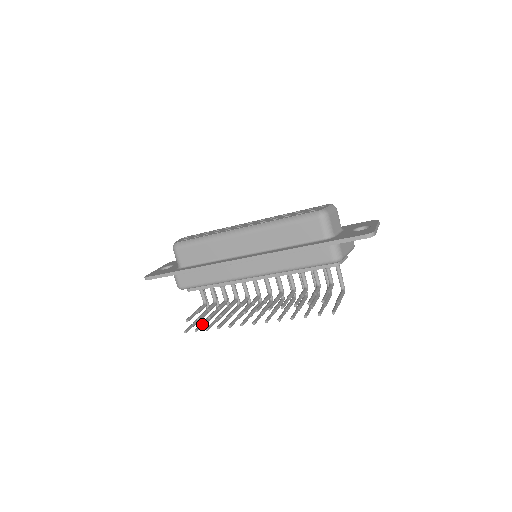
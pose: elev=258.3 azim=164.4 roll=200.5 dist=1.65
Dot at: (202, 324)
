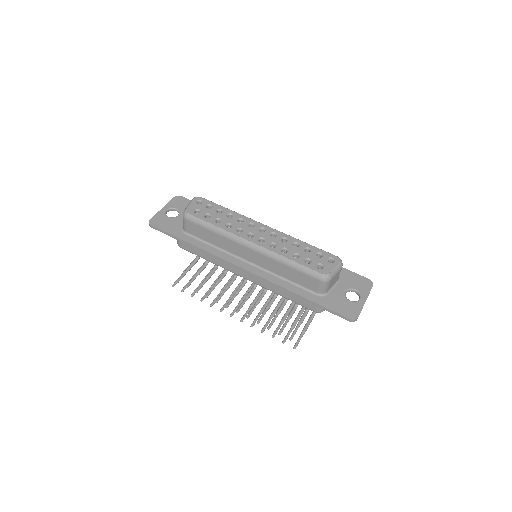
Dot at: occluded
